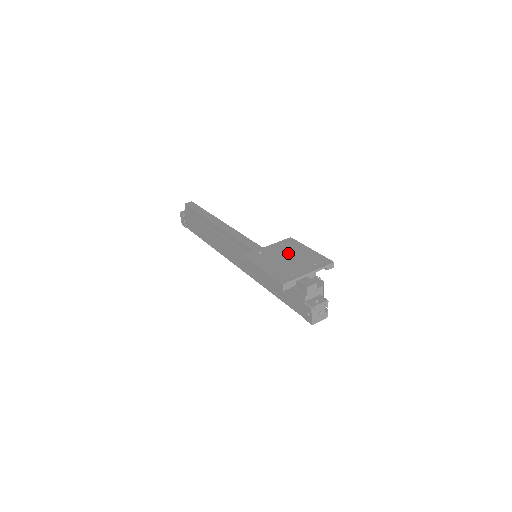
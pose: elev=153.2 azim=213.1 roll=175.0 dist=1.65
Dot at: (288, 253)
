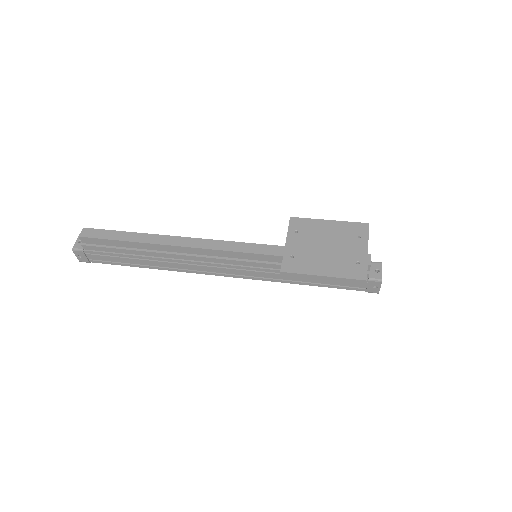
Dot at: (318, 239)
